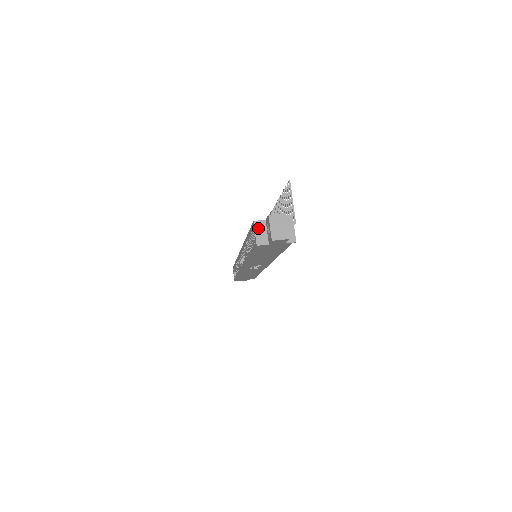
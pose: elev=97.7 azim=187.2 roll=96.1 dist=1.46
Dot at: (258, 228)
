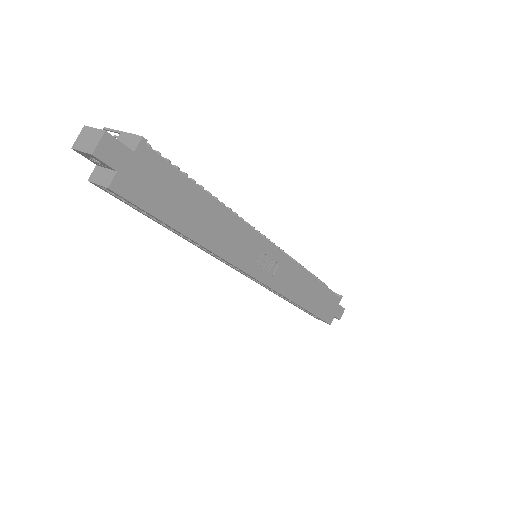
Dot at: (96, 178)
